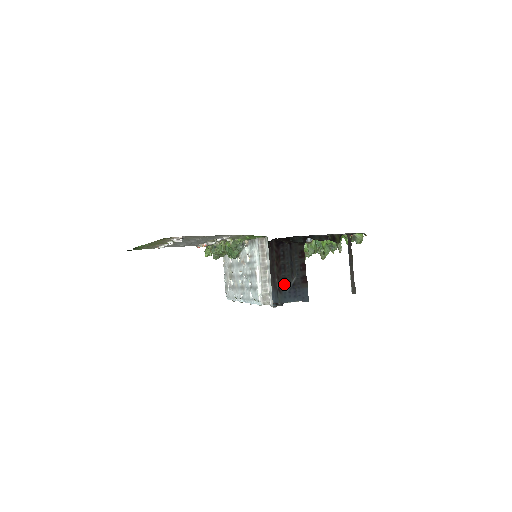
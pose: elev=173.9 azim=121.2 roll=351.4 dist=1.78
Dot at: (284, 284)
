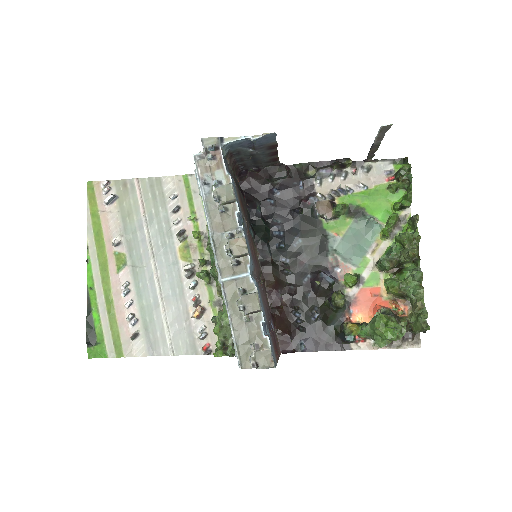
Dot at: (235, 153)
